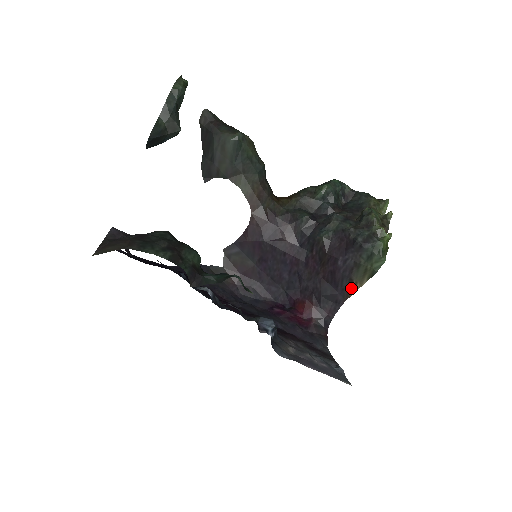
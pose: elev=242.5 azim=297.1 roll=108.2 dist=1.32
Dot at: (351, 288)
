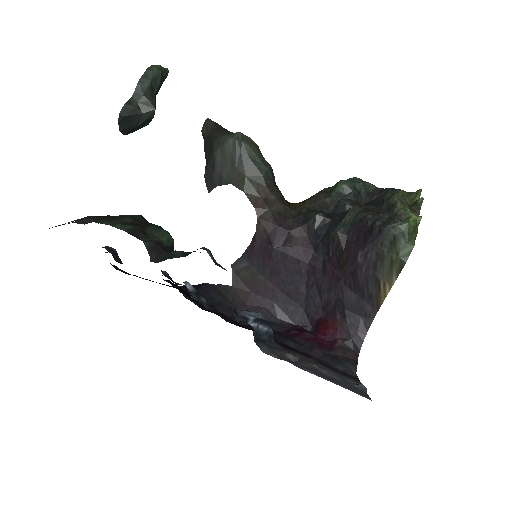
Dot at: (379, 292)
